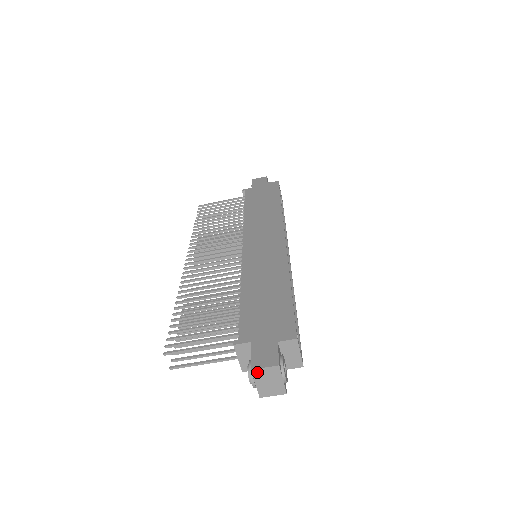
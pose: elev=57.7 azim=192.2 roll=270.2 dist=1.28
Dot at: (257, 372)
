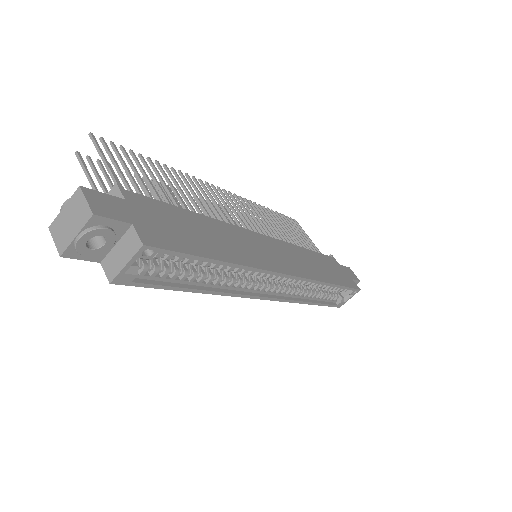
Dot at: (79, 196)
